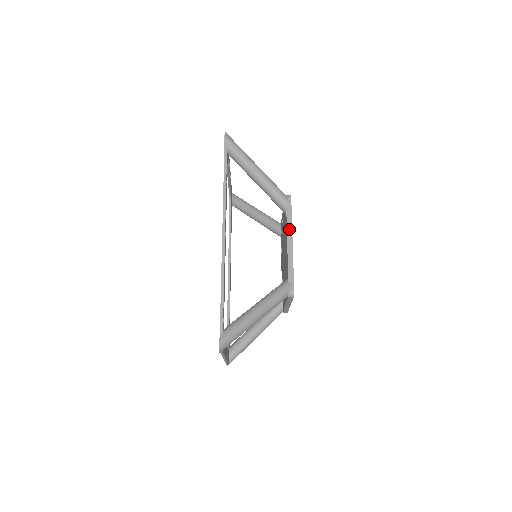
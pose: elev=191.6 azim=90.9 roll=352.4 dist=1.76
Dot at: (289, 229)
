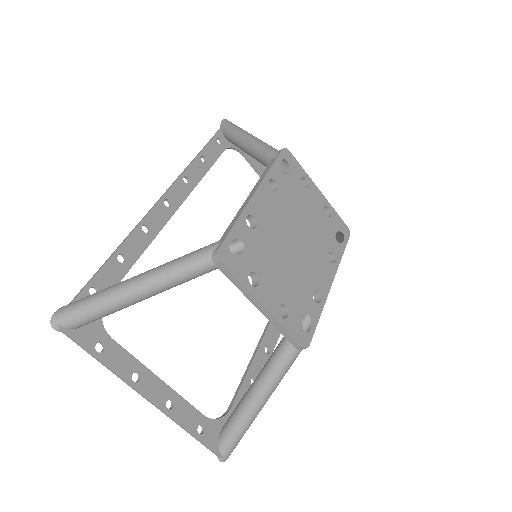
Dot at: (259, 181)
